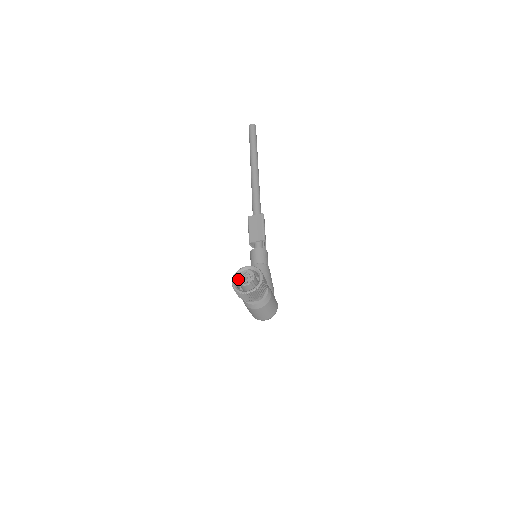
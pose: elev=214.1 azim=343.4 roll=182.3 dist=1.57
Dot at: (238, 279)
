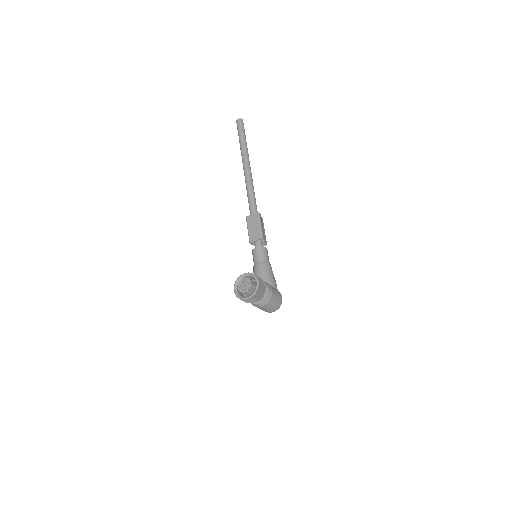
Dot at: (238, 287)
